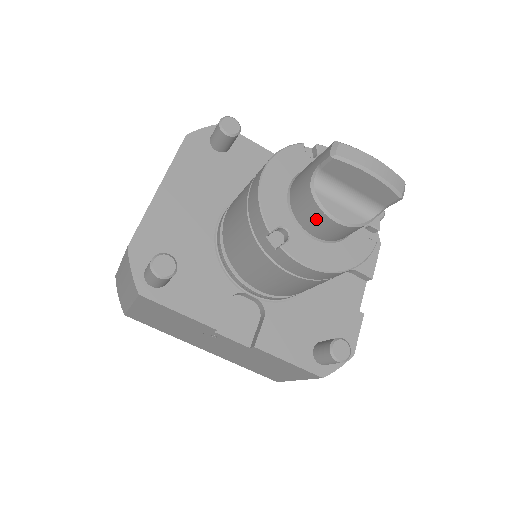
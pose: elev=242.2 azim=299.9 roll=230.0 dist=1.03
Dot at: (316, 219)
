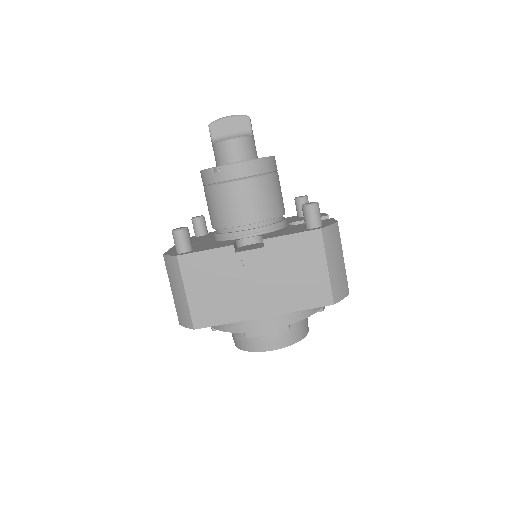
Dot at: (226, 149)
